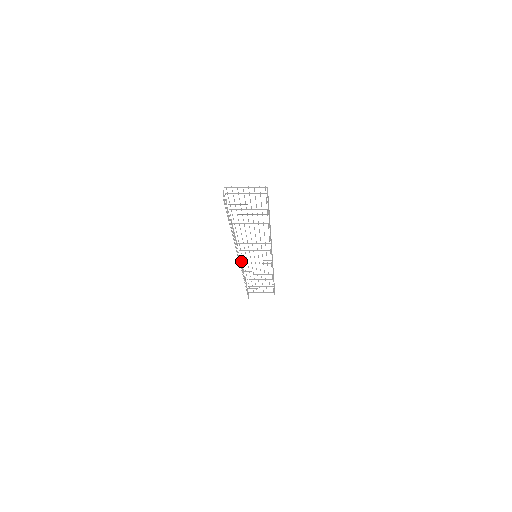
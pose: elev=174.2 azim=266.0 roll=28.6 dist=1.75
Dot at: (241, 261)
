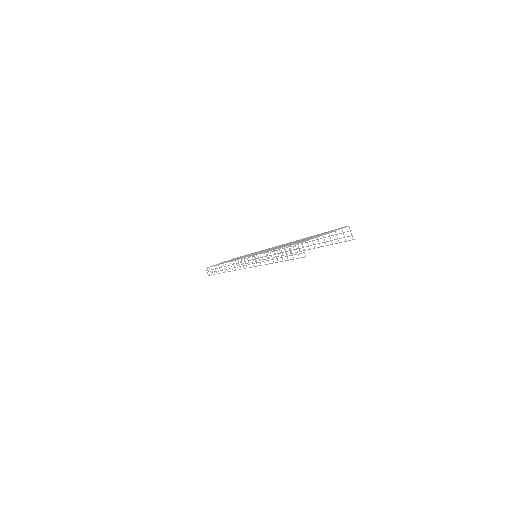
Dot at: occluded
